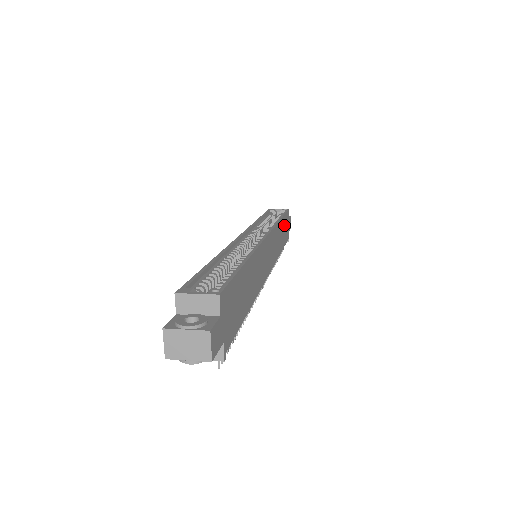
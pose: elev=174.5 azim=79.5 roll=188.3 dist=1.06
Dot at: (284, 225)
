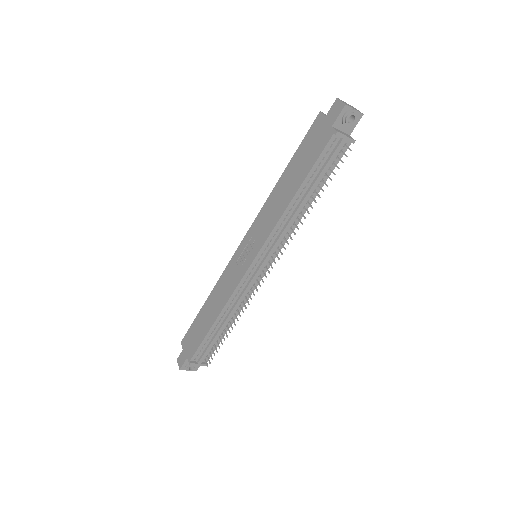
Dot at: occluded
